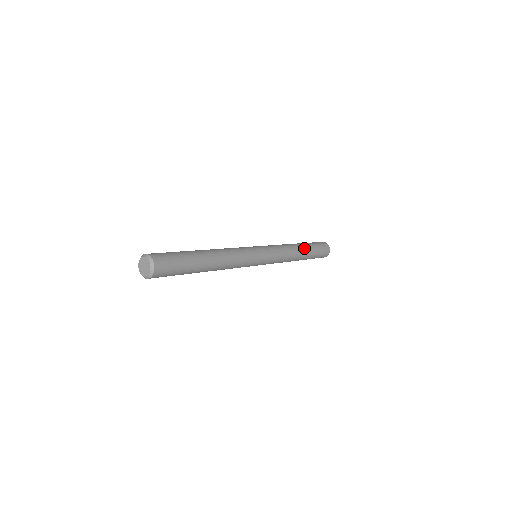
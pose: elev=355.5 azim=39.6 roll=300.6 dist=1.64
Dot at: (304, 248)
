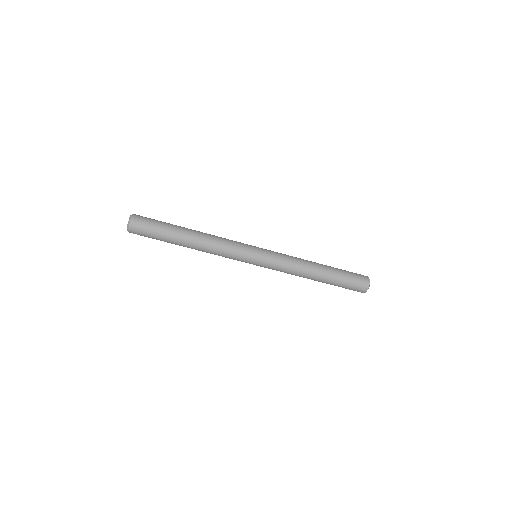
Dot at: occluded
